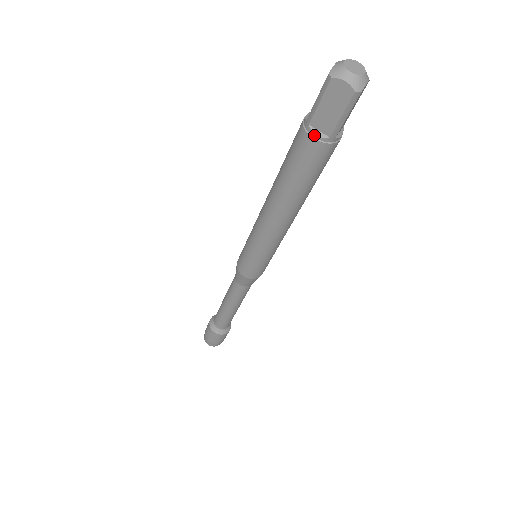
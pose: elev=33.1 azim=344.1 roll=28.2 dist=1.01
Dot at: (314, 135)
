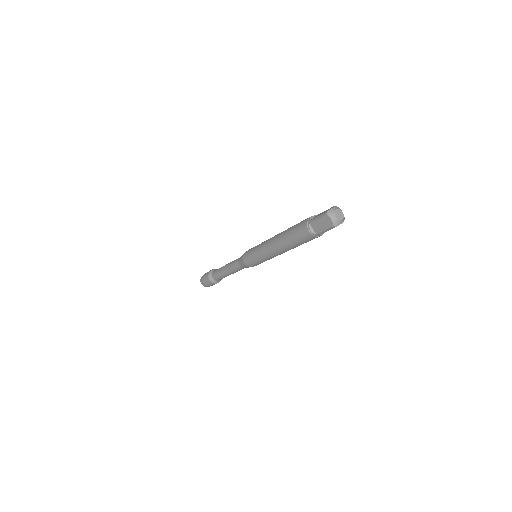
Dot at: (310, 229)
